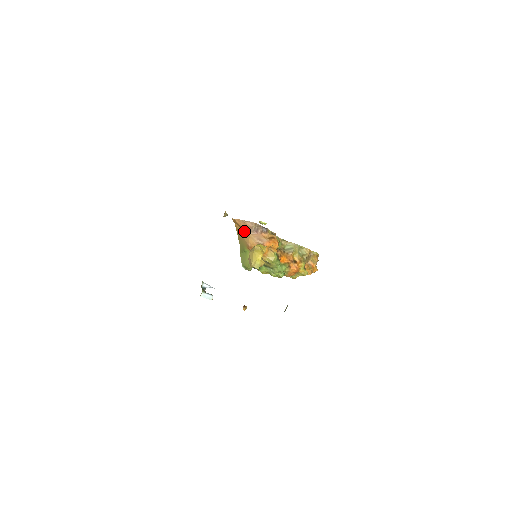
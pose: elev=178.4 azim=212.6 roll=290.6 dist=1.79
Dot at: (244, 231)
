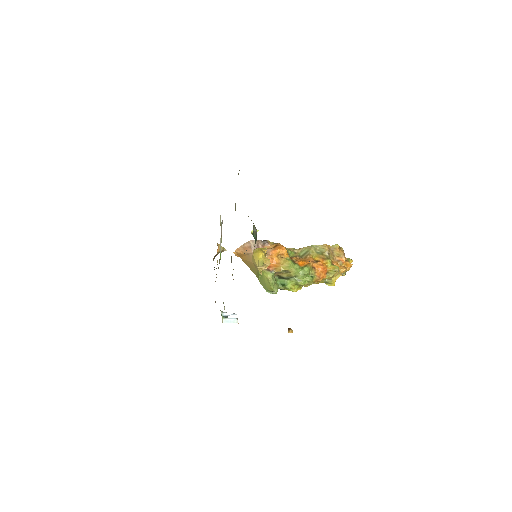
Dot at: (248, 256)
